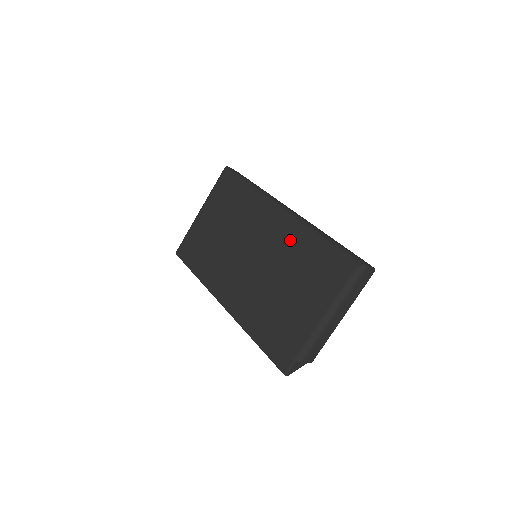
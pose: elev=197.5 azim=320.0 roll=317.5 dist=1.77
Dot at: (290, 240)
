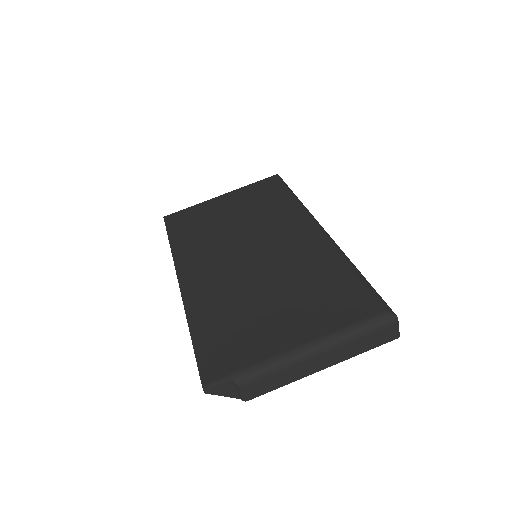
Dot at: (312, 255)
